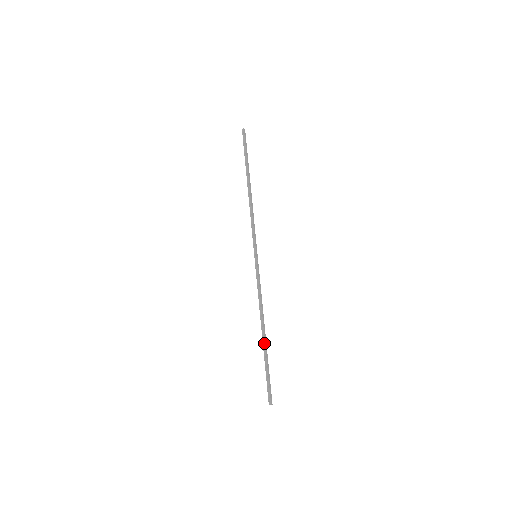
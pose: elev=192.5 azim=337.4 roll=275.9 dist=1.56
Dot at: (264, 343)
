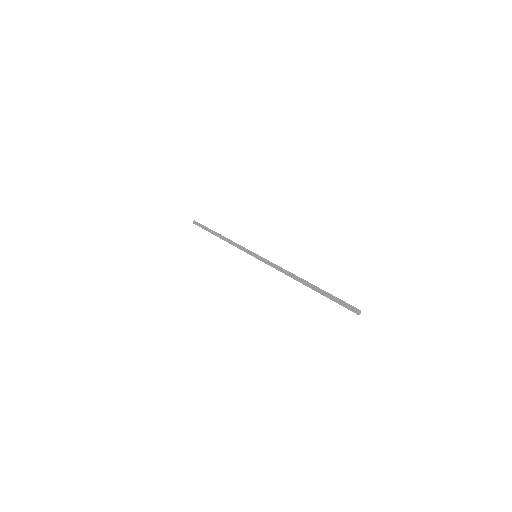
Dot at: (311, 284)
